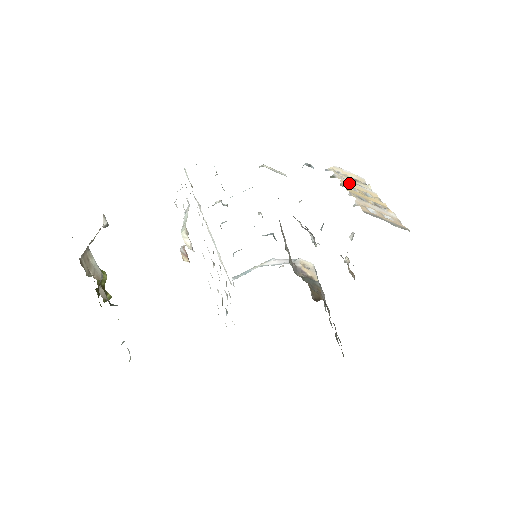
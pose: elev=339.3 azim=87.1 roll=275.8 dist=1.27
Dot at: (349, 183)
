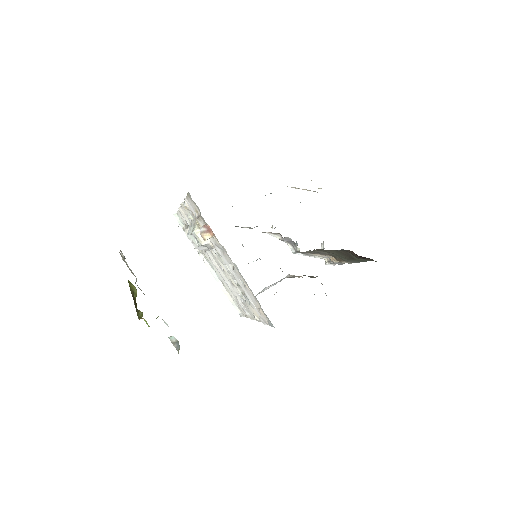
Dot at: occluded
